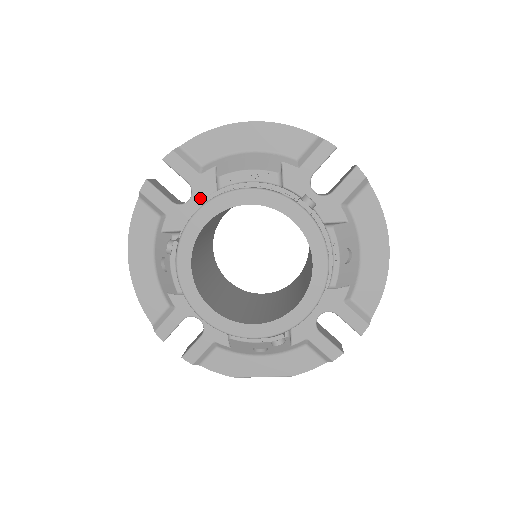
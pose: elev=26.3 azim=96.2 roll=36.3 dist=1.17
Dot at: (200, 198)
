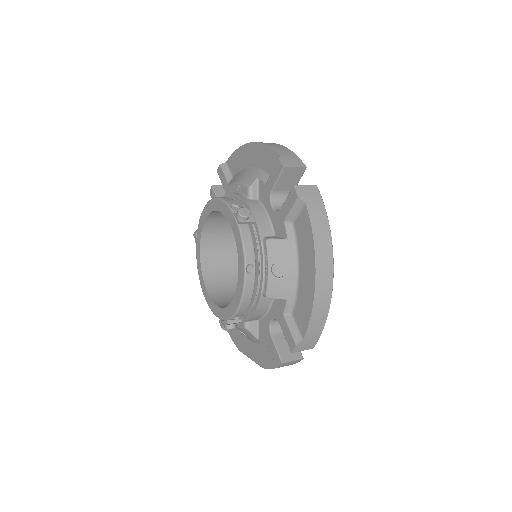
Dot at: occluded
